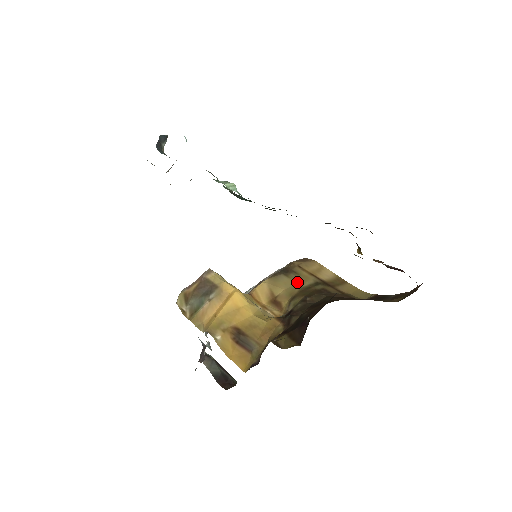
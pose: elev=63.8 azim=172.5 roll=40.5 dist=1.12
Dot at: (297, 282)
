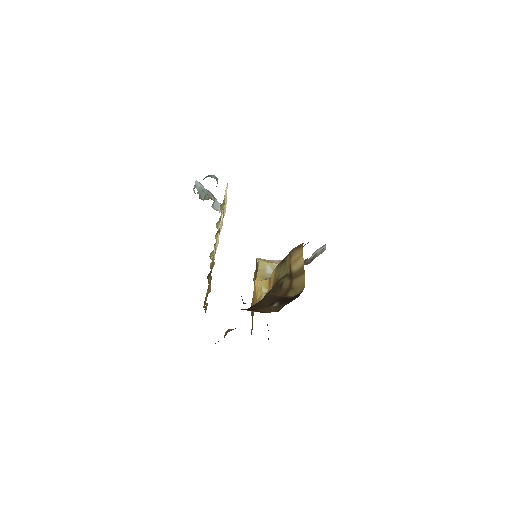
Dot at: (281, 273)
